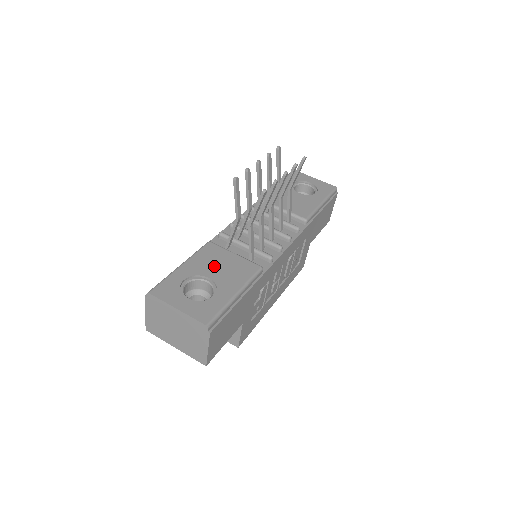
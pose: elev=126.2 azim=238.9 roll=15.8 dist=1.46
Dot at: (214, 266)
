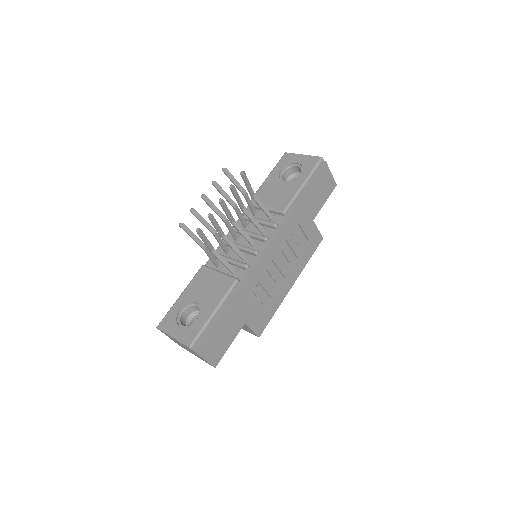
Dot at: (201, 290)
